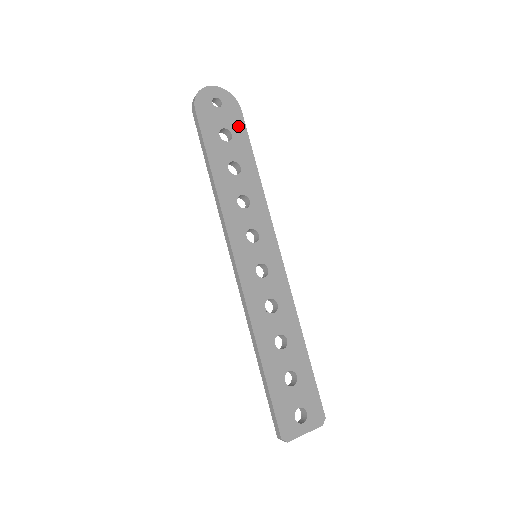
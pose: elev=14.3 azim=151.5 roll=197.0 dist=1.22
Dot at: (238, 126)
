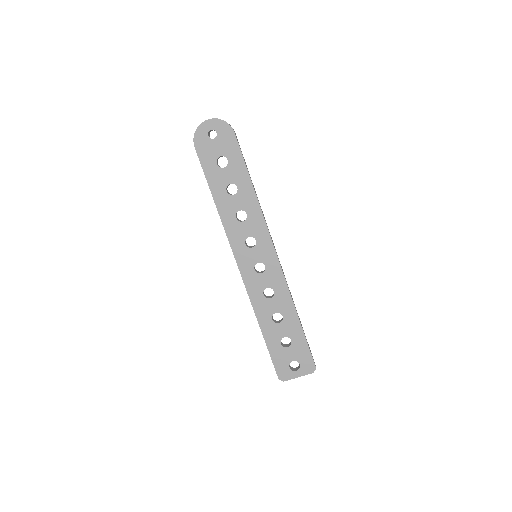
Dot at: (233, 150)
